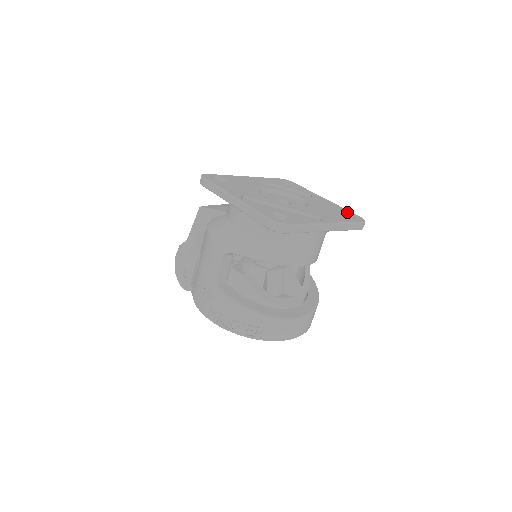
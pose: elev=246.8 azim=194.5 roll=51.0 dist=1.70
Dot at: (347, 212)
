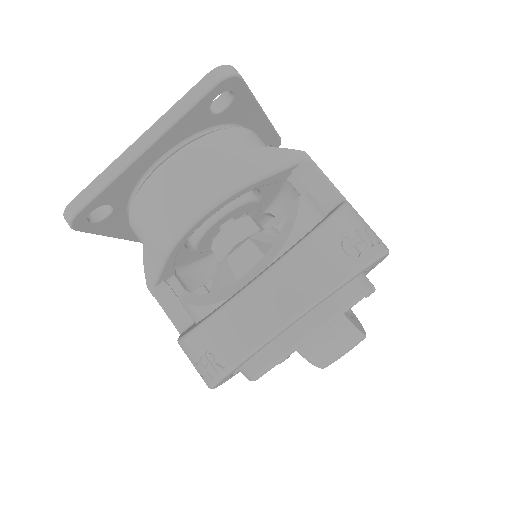
Dot at: occluded
